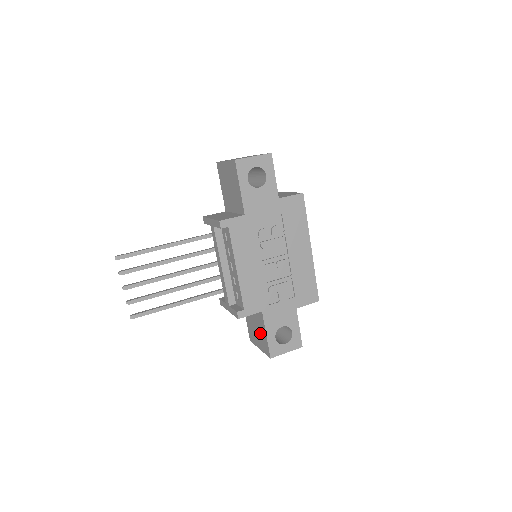
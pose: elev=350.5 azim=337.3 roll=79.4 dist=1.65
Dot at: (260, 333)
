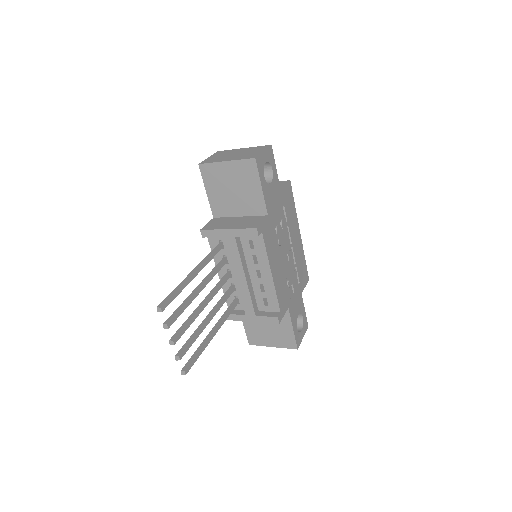
Dot at: (278, 331)
